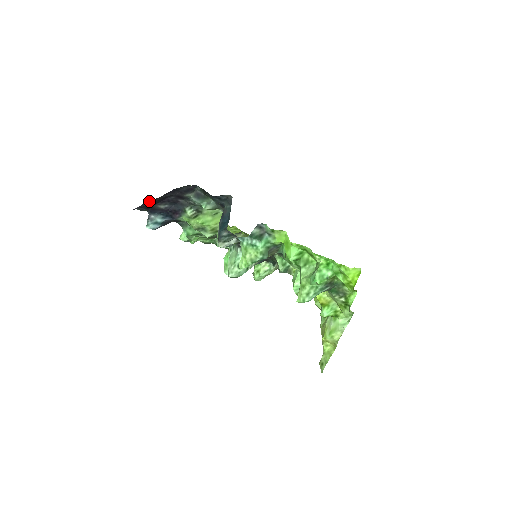
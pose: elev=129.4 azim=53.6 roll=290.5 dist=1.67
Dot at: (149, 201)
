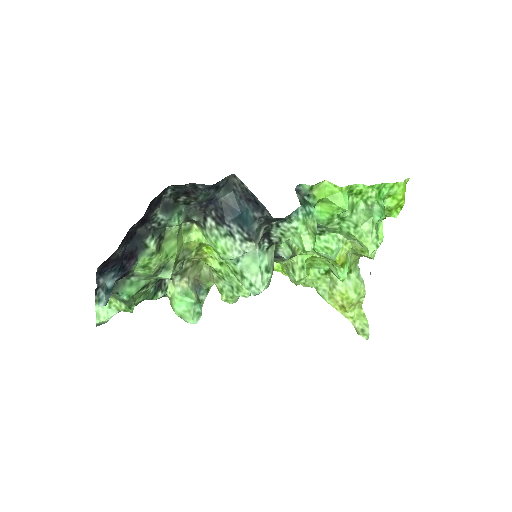
Dot at: occluded
